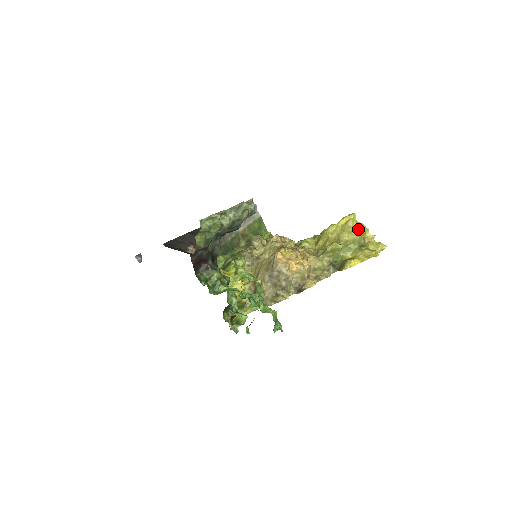
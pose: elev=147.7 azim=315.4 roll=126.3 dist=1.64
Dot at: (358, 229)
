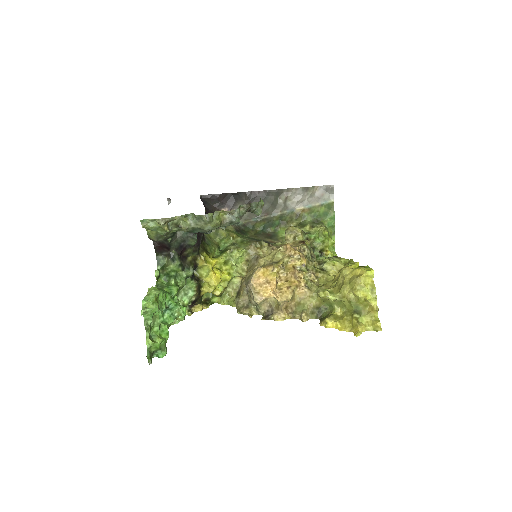
Dot at: (362, 291)
